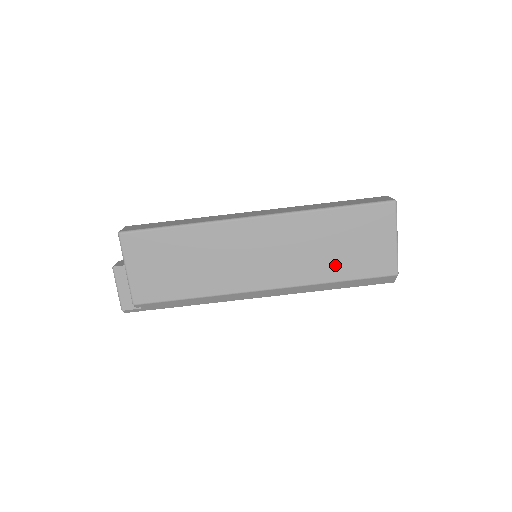
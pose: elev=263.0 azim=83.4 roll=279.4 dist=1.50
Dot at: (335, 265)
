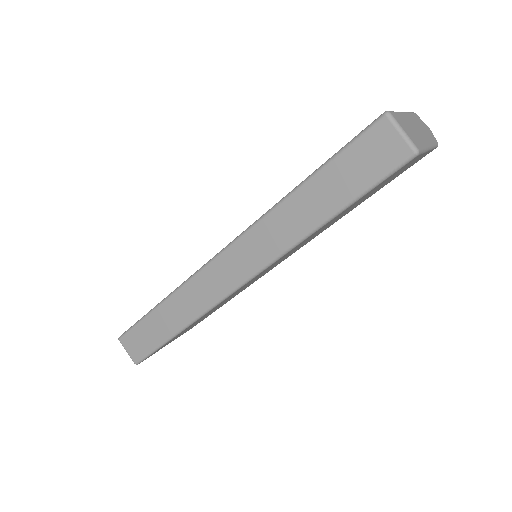
Dot at: occluded
